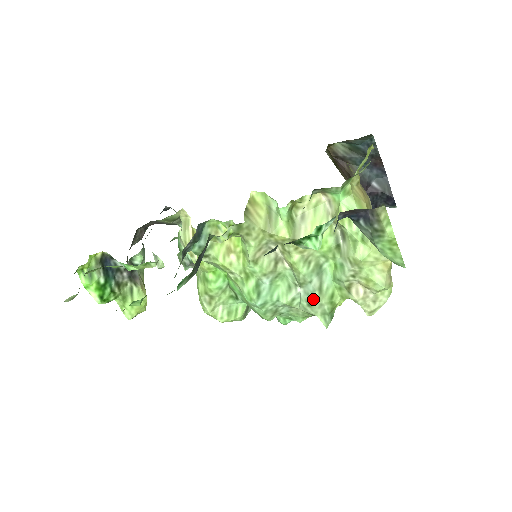
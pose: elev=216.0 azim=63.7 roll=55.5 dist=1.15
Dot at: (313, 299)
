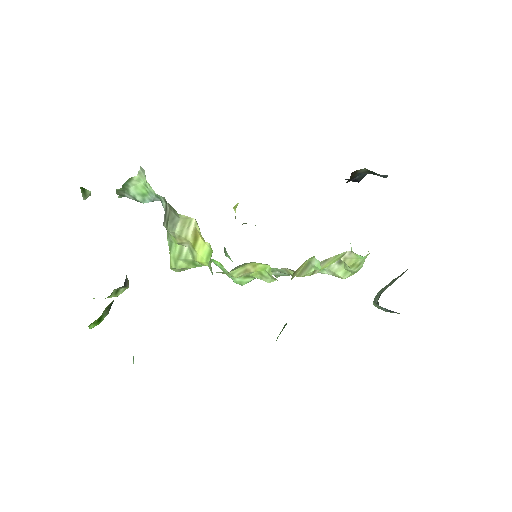
Dot at: (284, 275)
